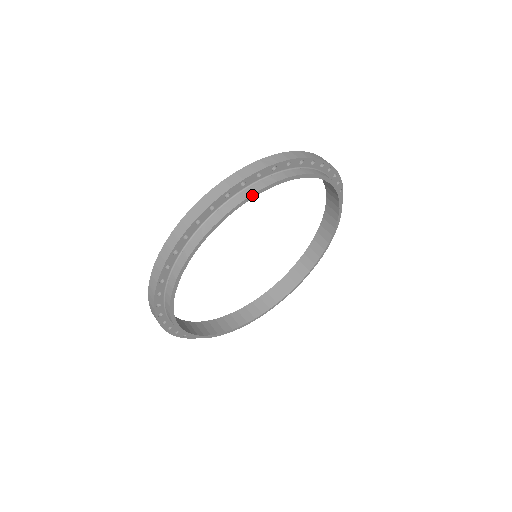
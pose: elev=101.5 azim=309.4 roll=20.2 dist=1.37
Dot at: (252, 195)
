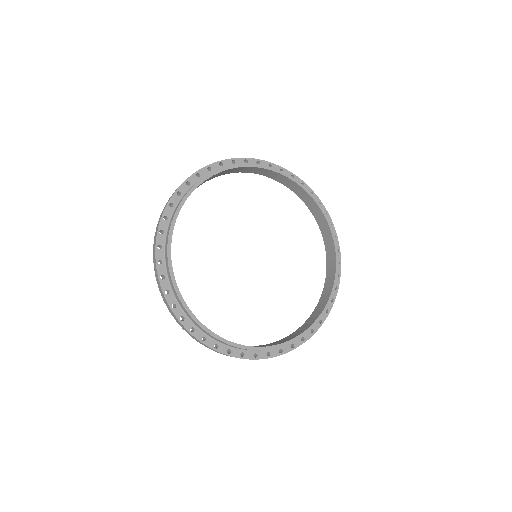
Dot at: (195, 185)
